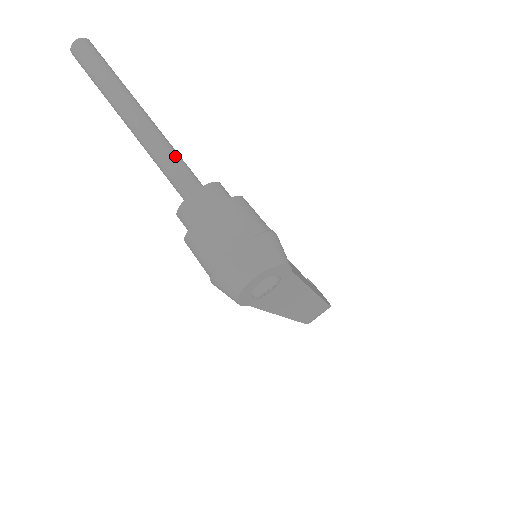
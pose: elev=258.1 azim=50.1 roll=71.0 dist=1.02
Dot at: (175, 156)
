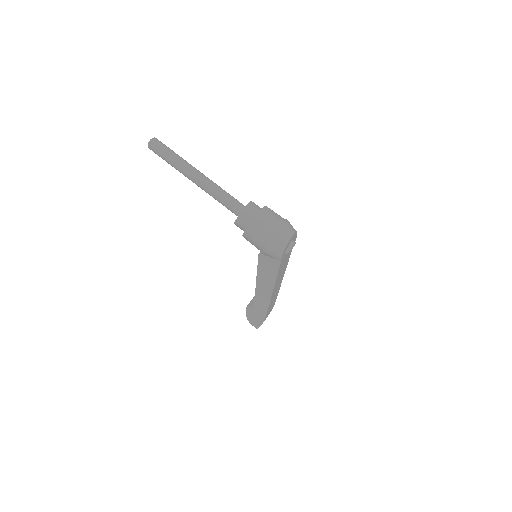
Dot at: occluded
